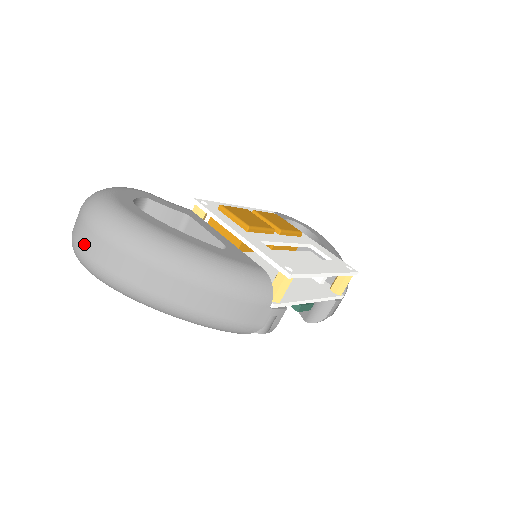
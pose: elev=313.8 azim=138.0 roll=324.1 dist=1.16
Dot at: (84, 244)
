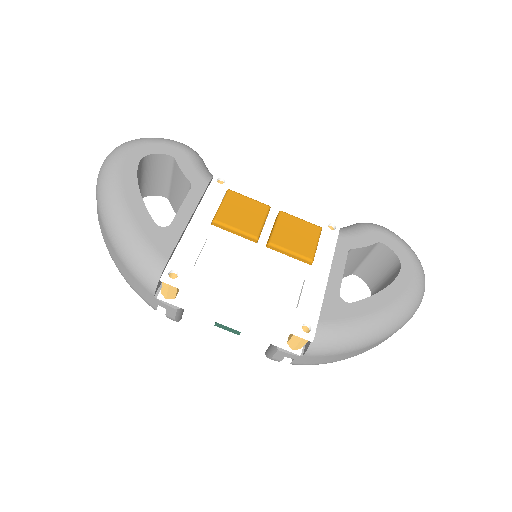
Dot at: occluded
